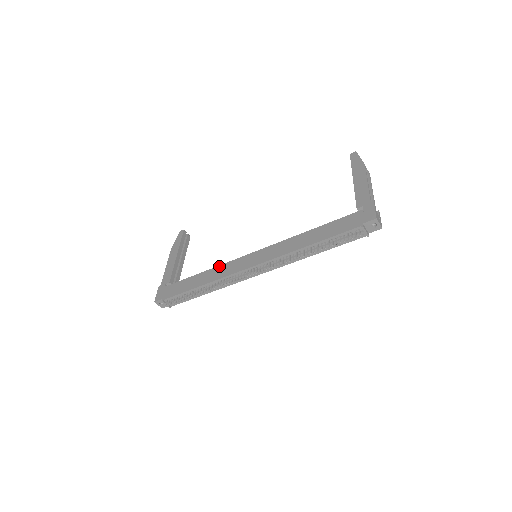
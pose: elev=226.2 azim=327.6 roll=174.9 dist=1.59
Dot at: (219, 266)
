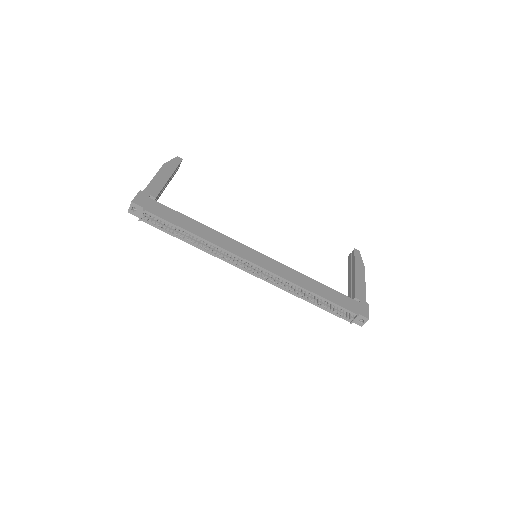
Dot at: (221, 234)
